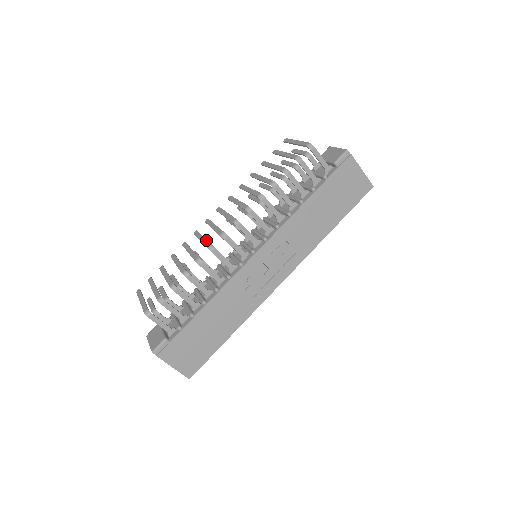
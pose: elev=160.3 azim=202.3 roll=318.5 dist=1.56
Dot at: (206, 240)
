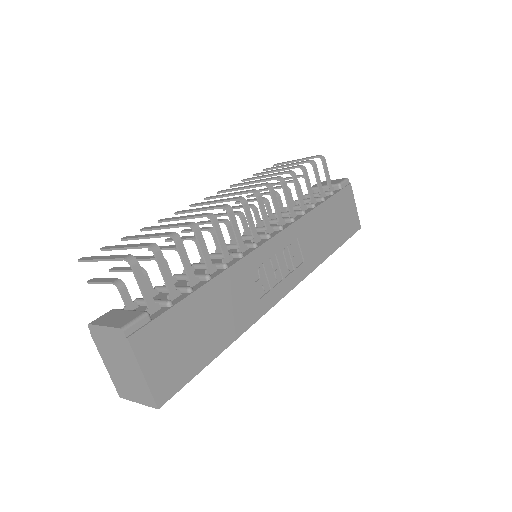
Dot at: occluded
